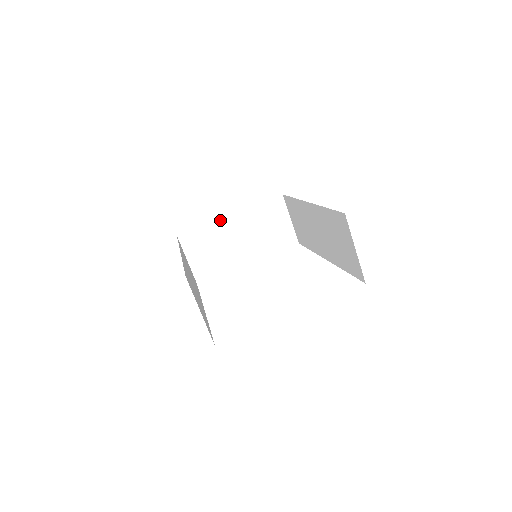
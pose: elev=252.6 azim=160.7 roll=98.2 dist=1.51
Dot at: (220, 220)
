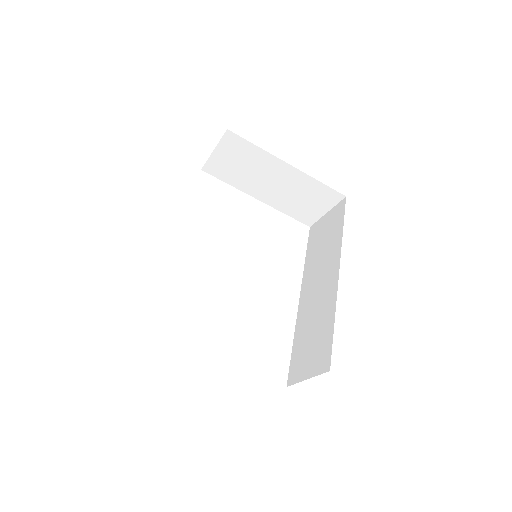
Dot at: (277, 158)
